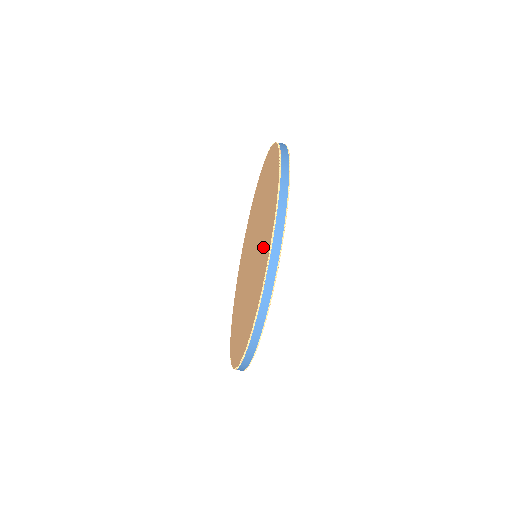
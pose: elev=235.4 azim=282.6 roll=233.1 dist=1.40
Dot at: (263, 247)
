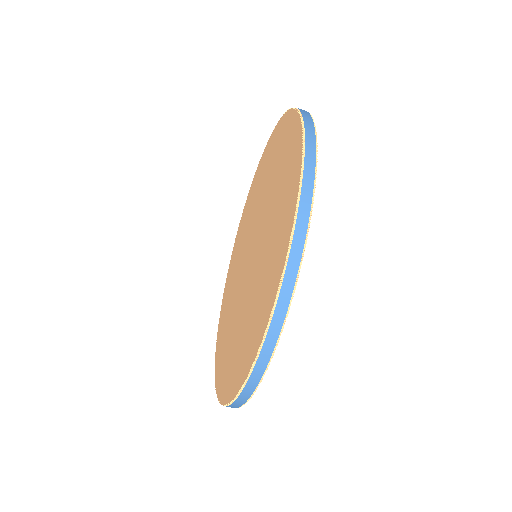
Dot at: (242, 342)
